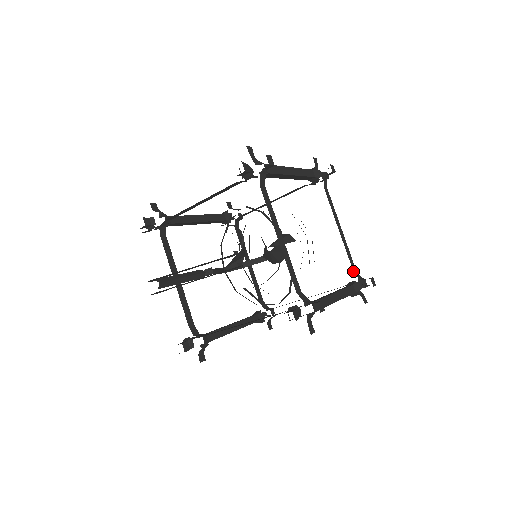
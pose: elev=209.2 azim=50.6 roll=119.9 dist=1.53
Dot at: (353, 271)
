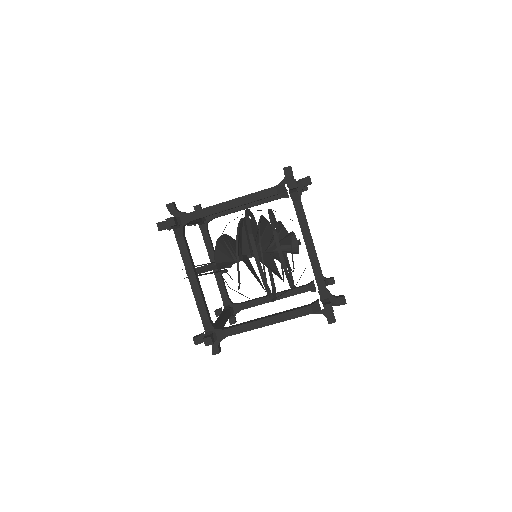
Dot at: (319, 290)
